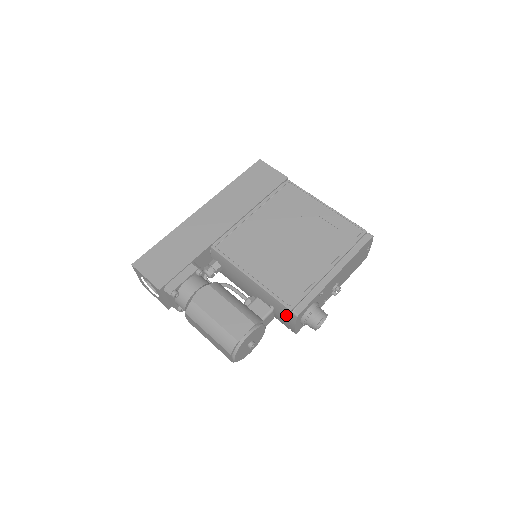
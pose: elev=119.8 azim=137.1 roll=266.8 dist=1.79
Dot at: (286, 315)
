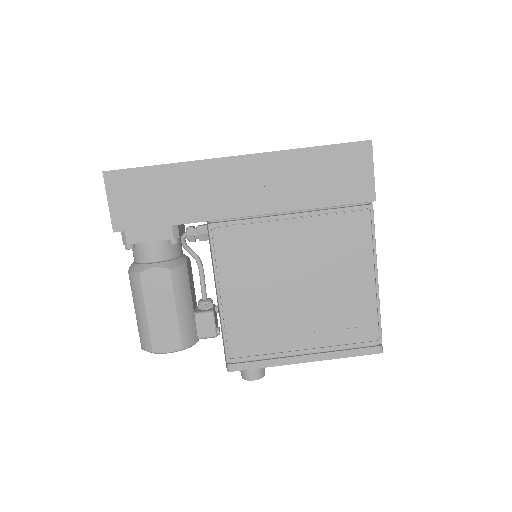
Dot at: (224, 352)
